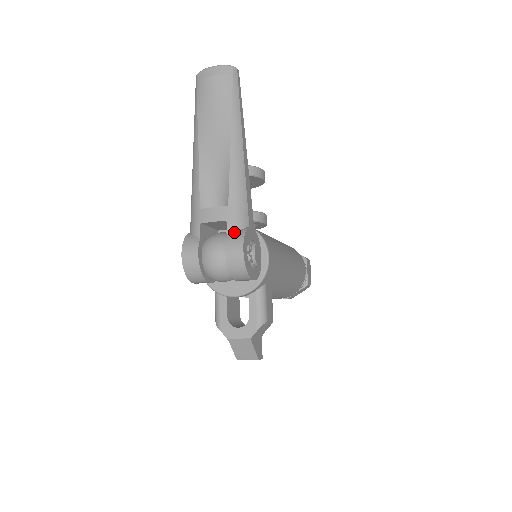
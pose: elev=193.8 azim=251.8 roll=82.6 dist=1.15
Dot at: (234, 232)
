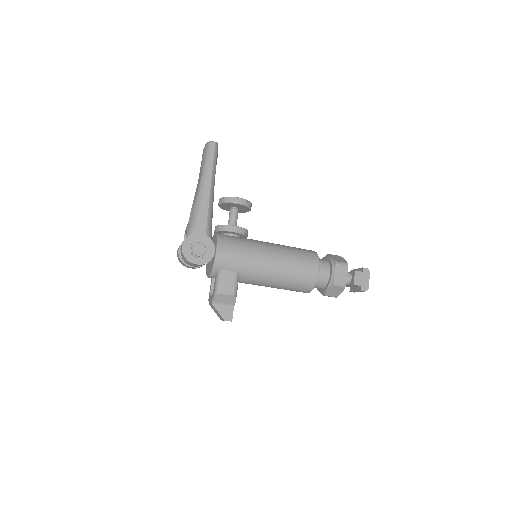
Dot at: occluded
